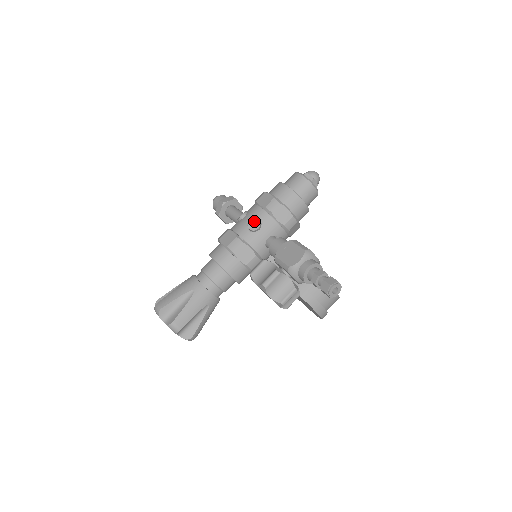
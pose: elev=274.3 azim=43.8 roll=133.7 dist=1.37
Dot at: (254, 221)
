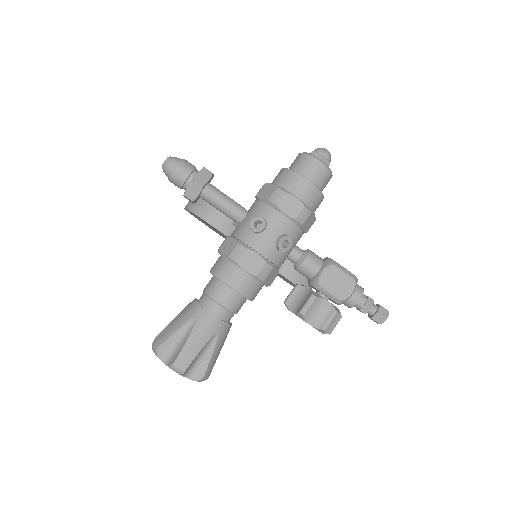
Dot at: (285, 240)
